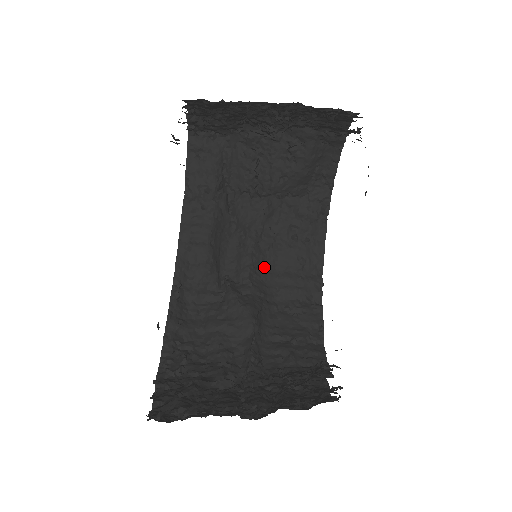
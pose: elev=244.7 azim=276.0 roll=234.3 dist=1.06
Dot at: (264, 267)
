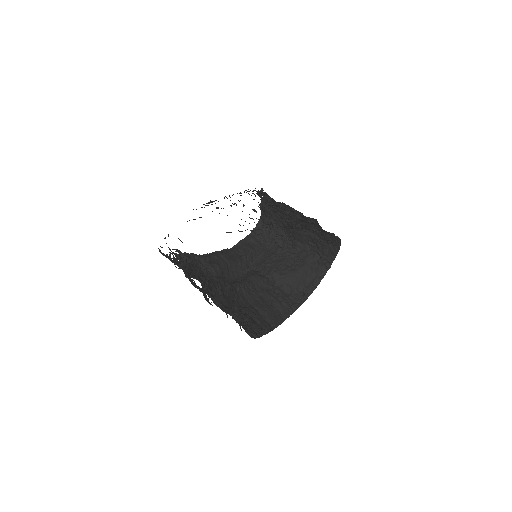
Dot at: (244, 297)
